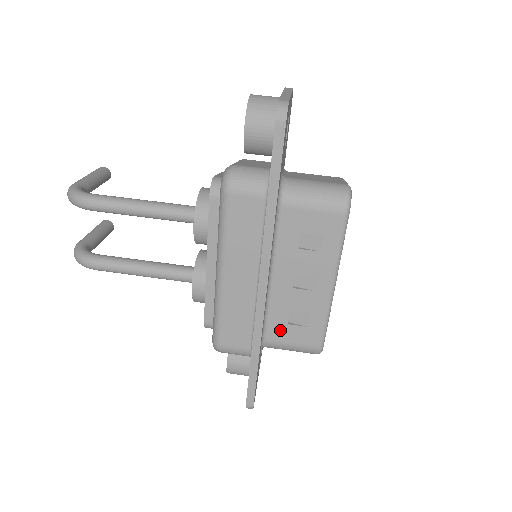
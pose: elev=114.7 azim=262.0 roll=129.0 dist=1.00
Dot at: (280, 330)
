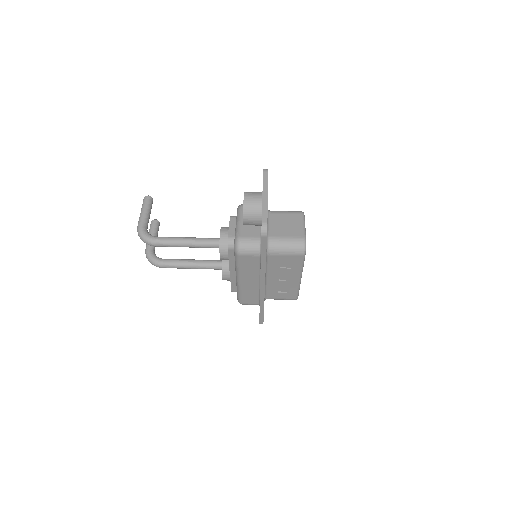
Dot at: (274, 295)
